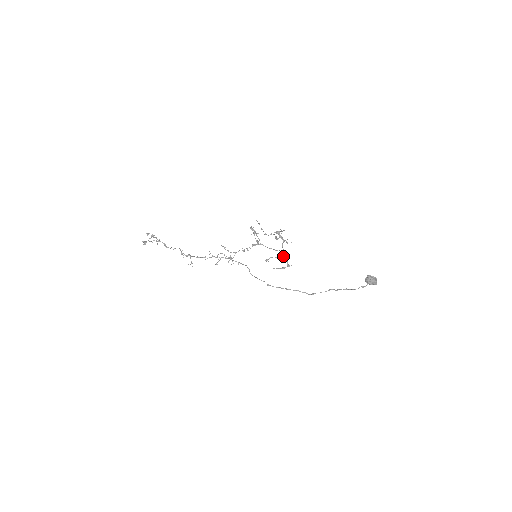
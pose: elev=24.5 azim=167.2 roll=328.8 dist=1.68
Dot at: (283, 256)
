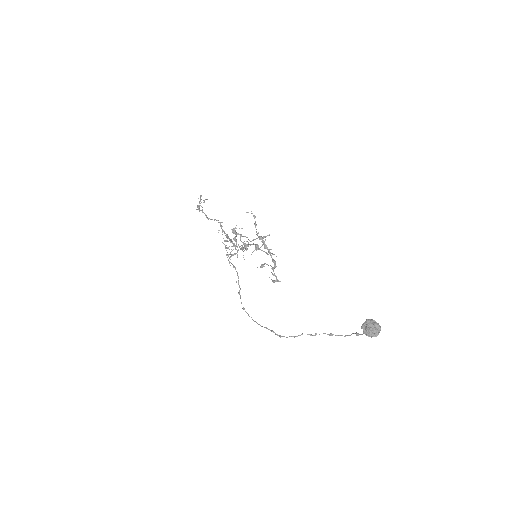
Dot at: (274, 266)
